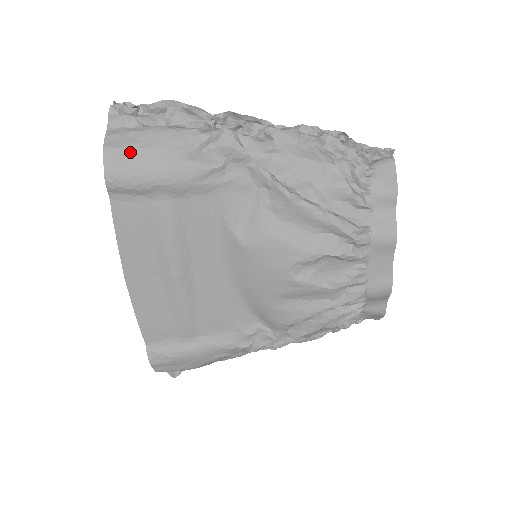
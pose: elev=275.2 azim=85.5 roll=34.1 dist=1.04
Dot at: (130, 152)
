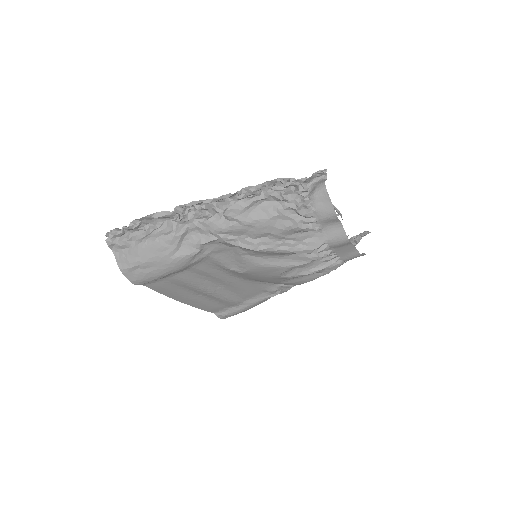
Dot at: (138, 267)
